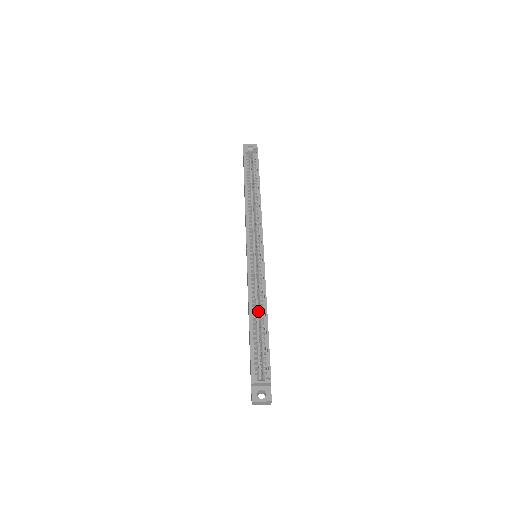
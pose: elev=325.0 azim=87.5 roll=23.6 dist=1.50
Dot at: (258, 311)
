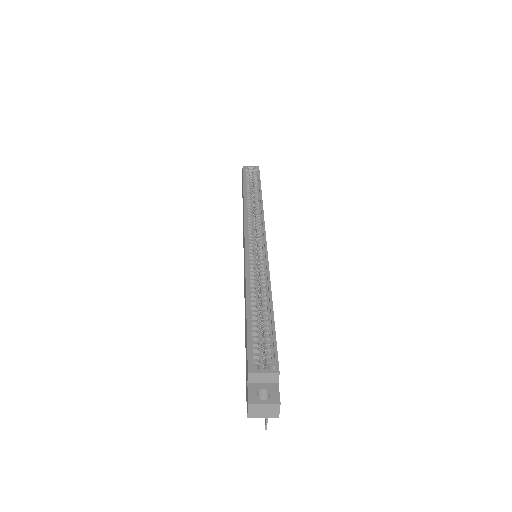
Dot at: (259, 298)
